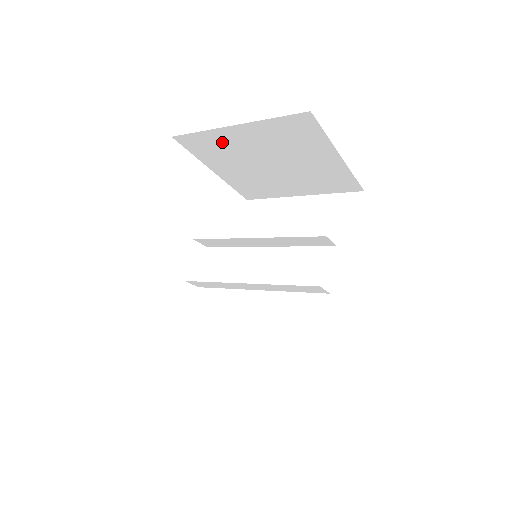
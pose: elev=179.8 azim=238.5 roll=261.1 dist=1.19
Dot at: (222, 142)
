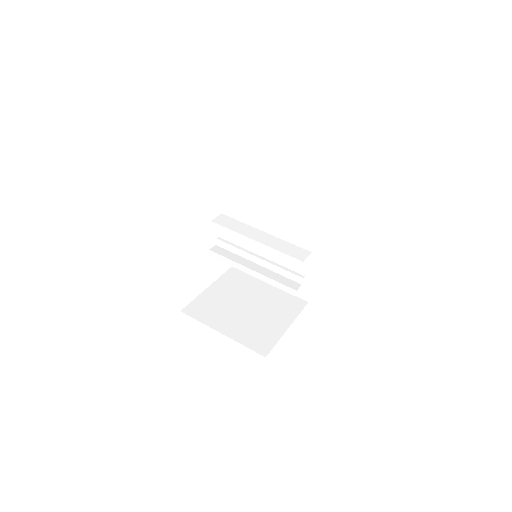
Dot at: occluded
